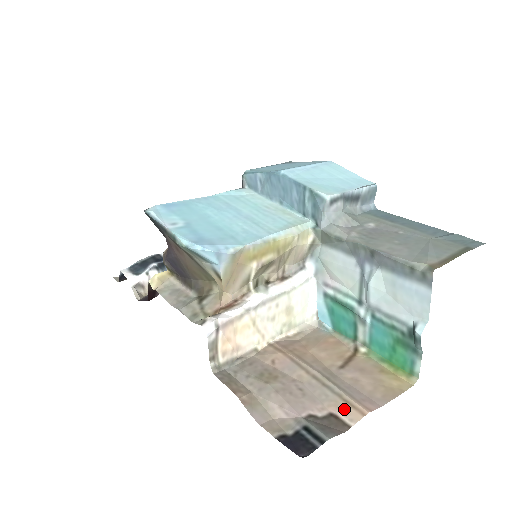
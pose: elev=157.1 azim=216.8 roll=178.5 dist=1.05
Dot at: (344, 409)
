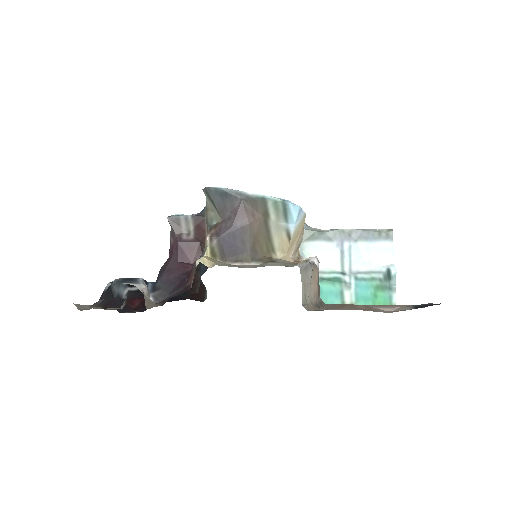
Dot at: occluded
